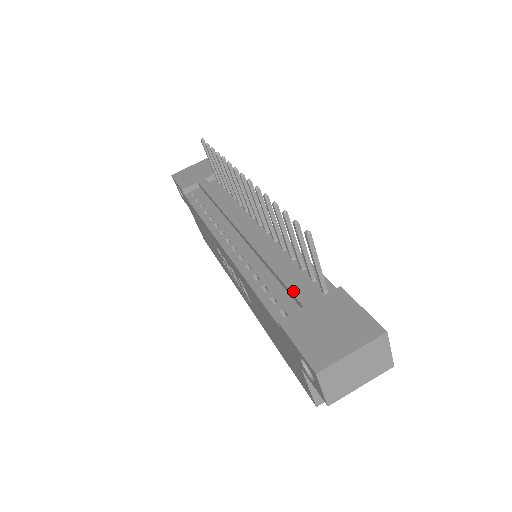
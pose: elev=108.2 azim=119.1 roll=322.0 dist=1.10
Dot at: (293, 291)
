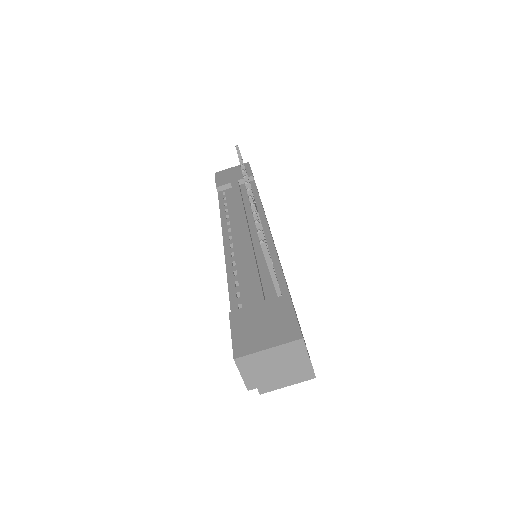
Dot at: (252, 290)
